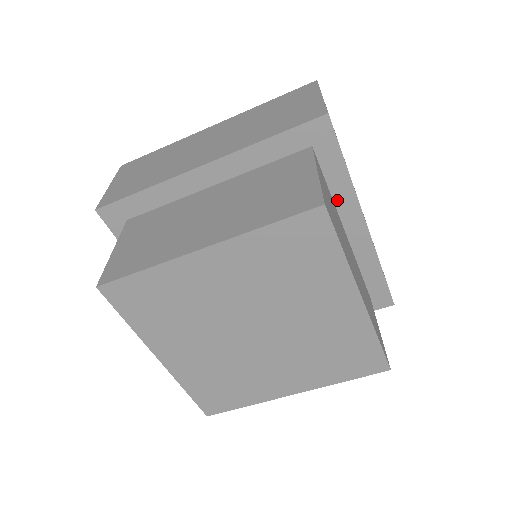
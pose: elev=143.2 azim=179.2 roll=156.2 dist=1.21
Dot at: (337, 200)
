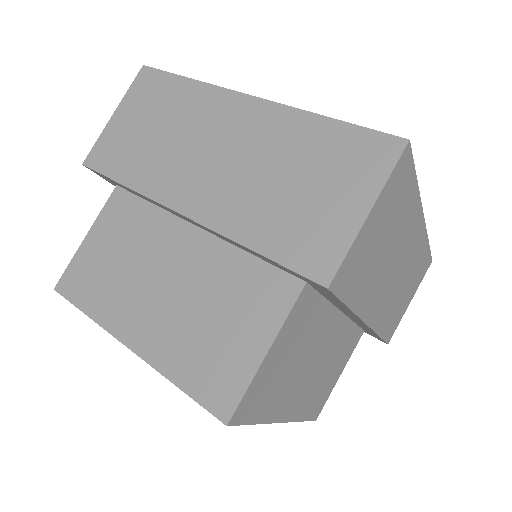
Dot at: (335, 304)
